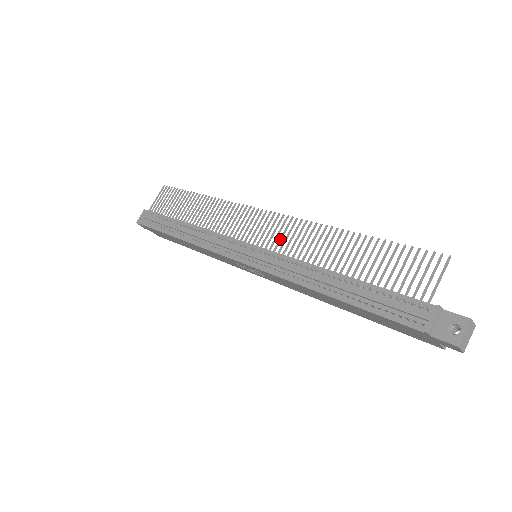
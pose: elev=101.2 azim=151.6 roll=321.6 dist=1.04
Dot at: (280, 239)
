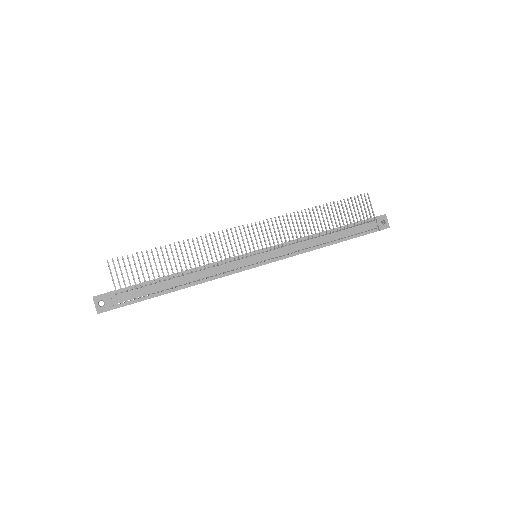
Dot at: (280, 235)
